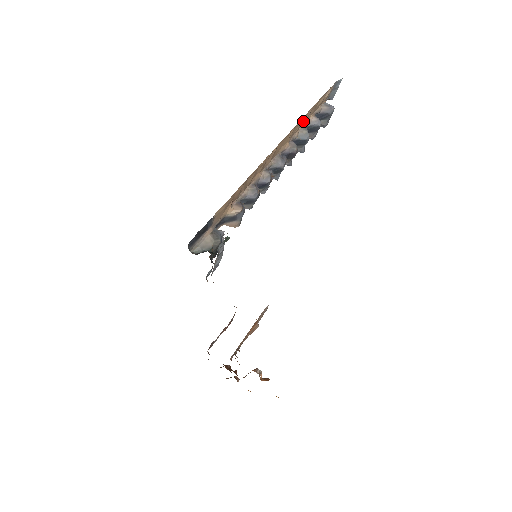
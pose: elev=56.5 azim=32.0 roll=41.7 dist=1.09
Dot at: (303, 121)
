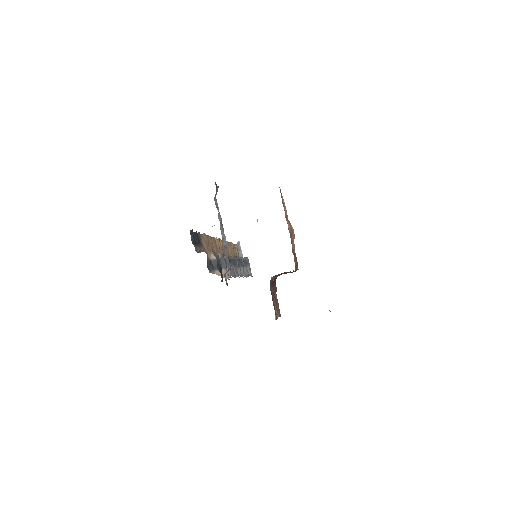
Dot at: (230, 250)
